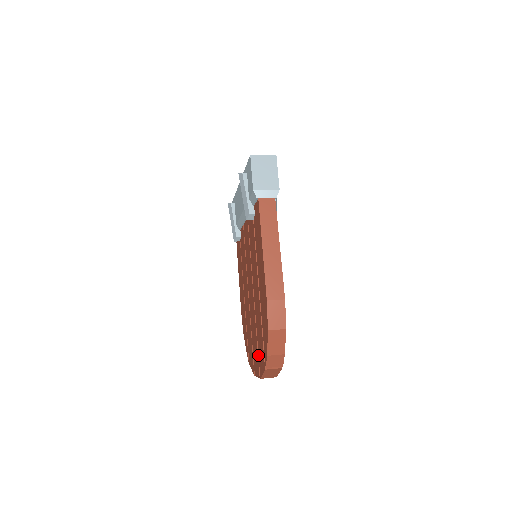
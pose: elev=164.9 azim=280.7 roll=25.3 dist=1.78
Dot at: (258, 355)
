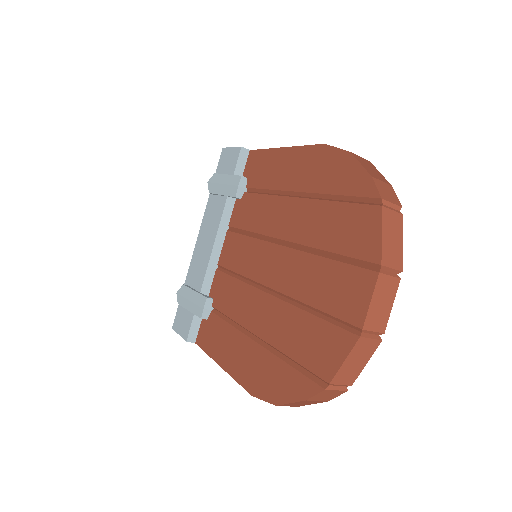
Dot at: (348, 263)
